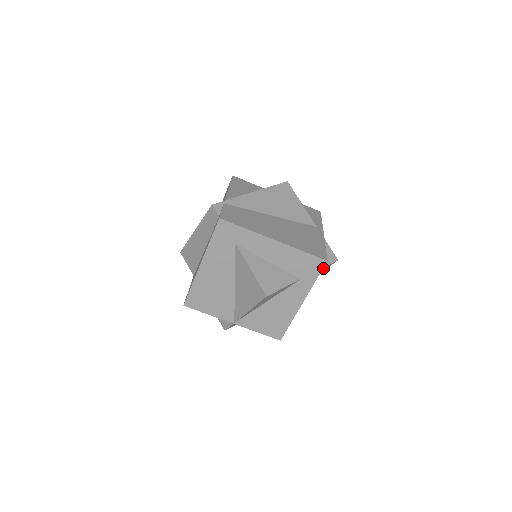
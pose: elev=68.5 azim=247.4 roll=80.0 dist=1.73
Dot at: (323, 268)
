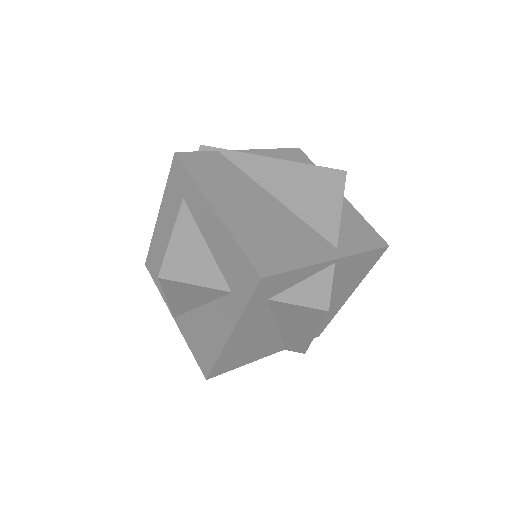
Dot at: (297, 308)
